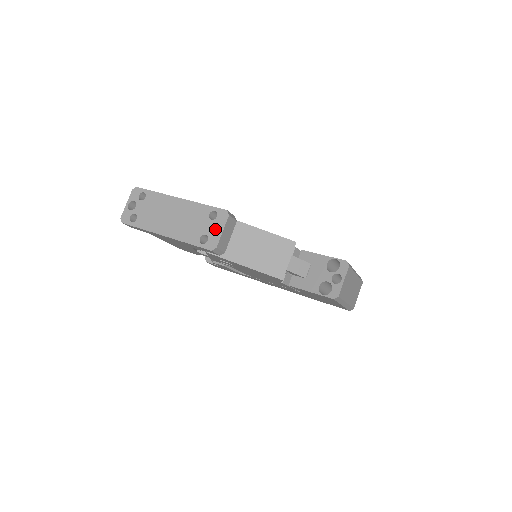
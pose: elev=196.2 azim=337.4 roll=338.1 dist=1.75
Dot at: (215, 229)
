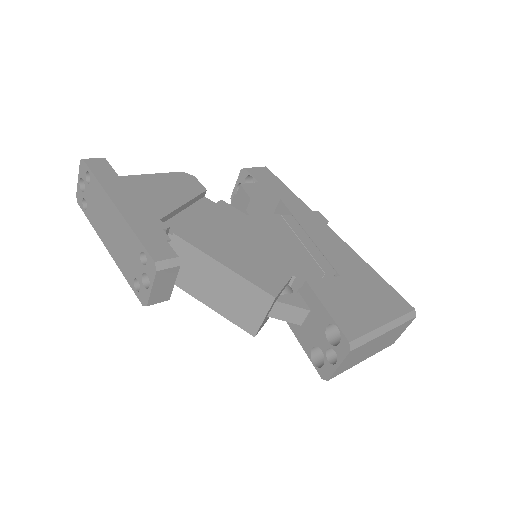
Dot at: occluded
